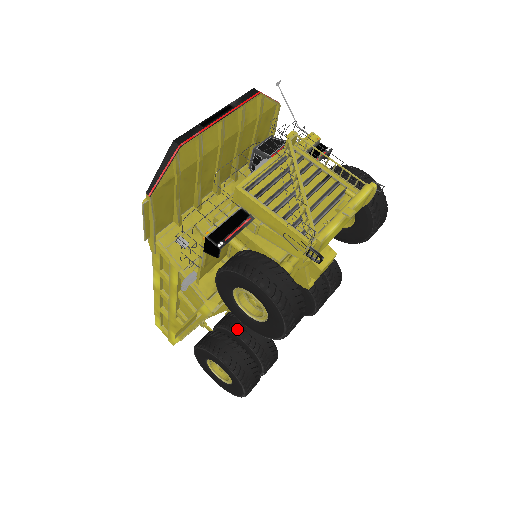
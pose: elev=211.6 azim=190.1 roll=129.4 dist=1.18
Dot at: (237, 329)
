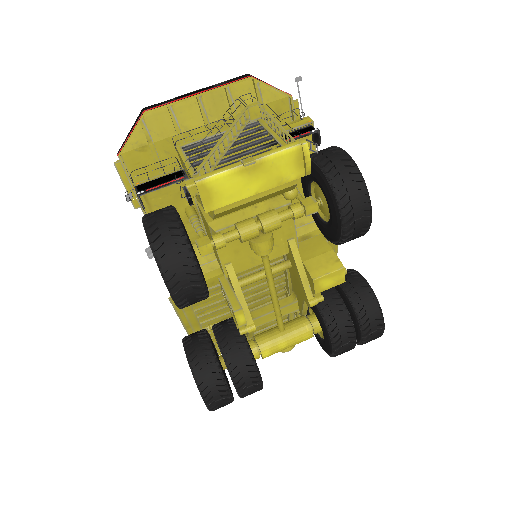
Dot at: (218, 329)
